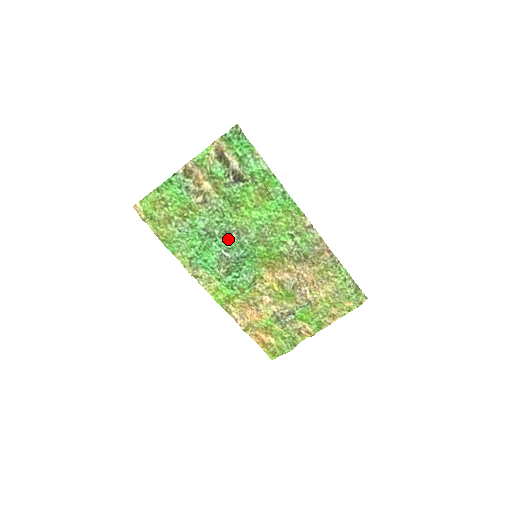
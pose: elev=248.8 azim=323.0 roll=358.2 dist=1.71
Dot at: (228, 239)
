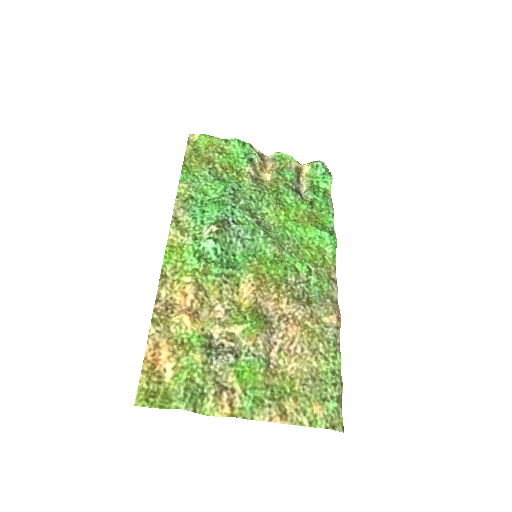
Dot at: (247, 215)
